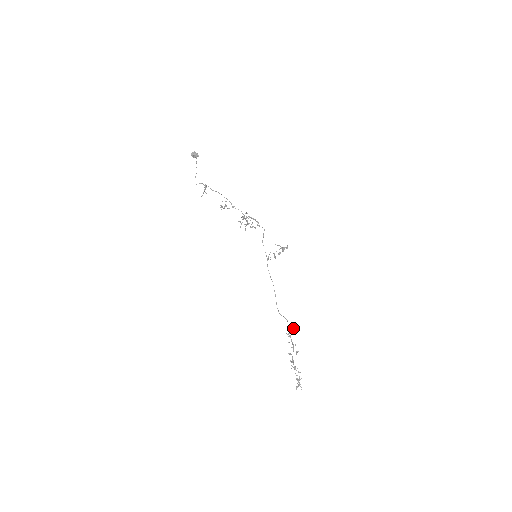
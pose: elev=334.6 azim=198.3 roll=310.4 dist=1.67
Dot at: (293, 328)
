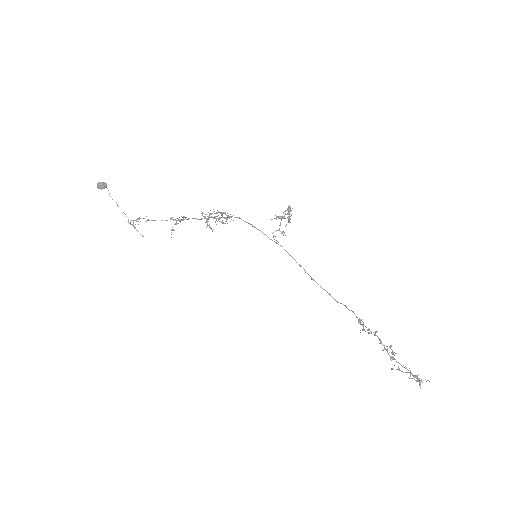
Dot at: (362, 324)
